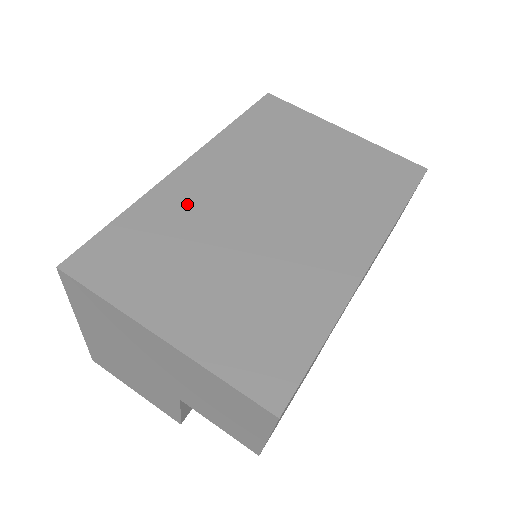
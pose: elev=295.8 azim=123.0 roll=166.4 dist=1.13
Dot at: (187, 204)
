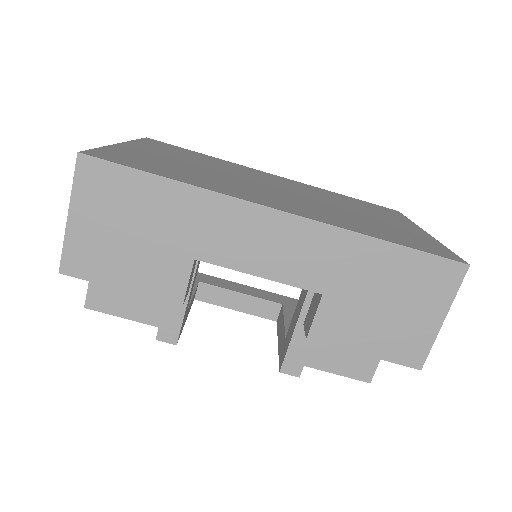
Dot at: (239, 168)
